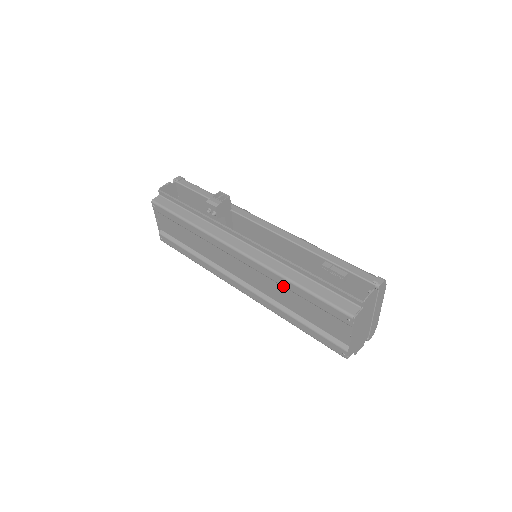
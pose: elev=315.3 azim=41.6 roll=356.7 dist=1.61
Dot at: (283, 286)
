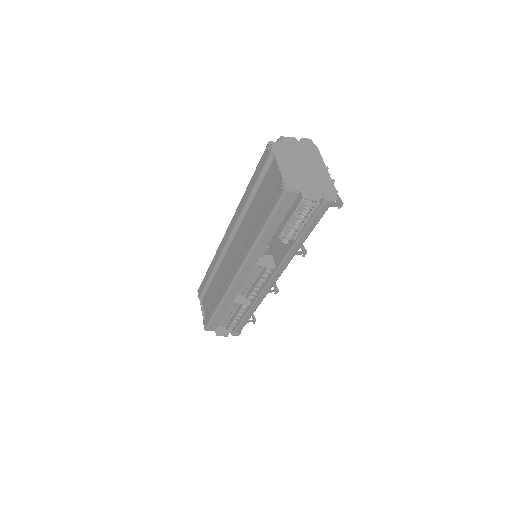
Dot at: (245, 205)
